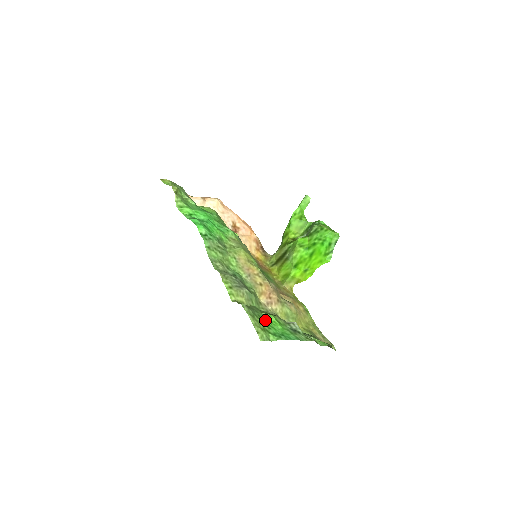
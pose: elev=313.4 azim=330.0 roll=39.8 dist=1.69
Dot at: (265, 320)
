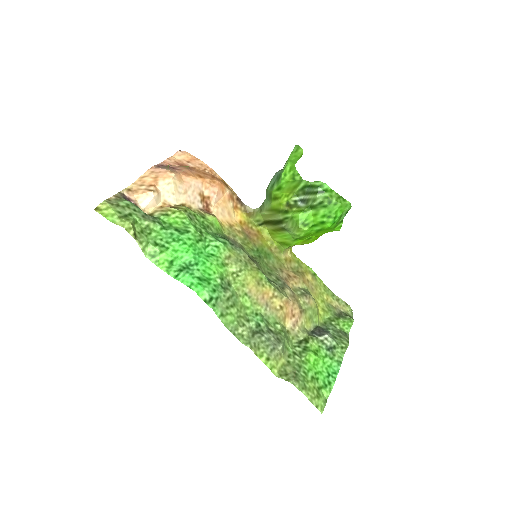
Dot at: (310, 372)
